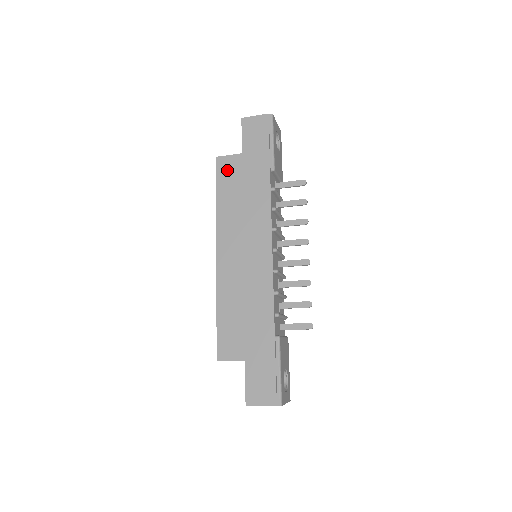
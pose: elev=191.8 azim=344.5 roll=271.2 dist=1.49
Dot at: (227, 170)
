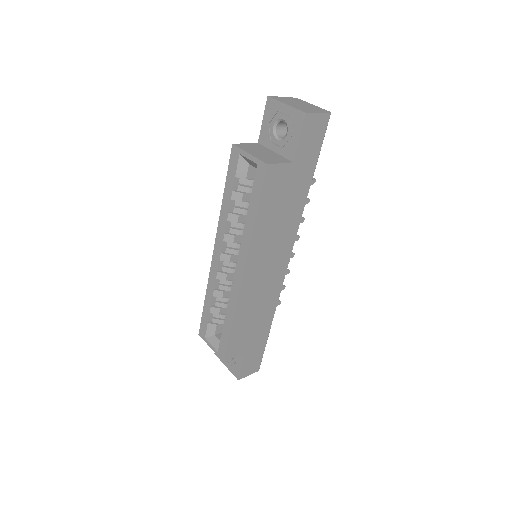
Dot at: (274, 183)
